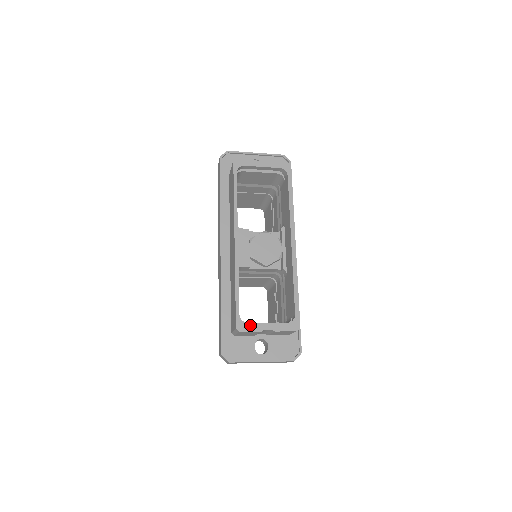
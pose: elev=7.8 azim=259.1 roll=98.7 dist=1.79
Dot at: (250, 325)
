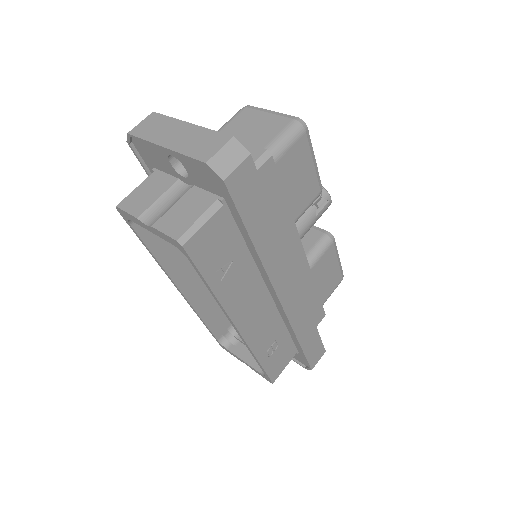
Dot at: (230, 352)
